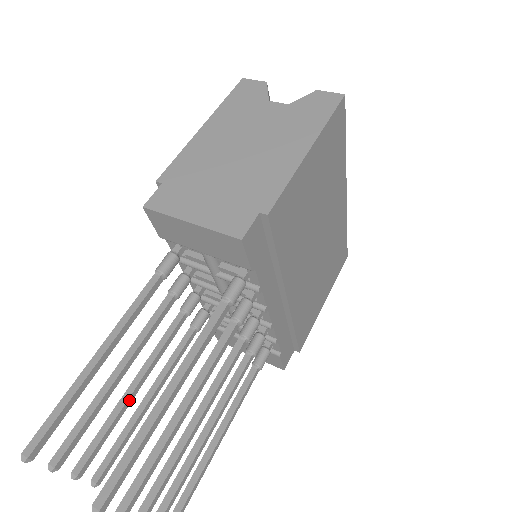
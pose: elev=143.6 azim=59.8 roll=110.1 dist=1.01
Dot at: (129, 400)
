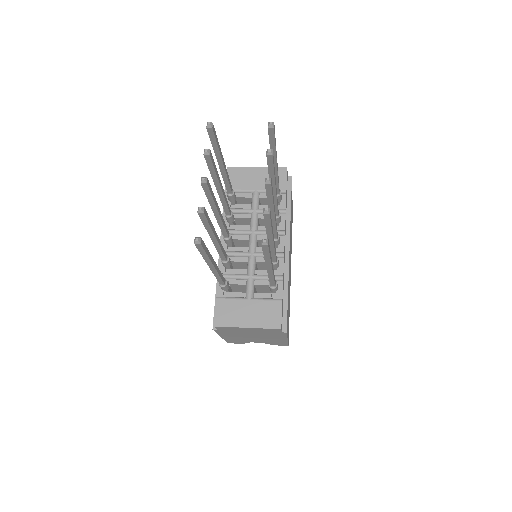
Dot at: (218, 207)
